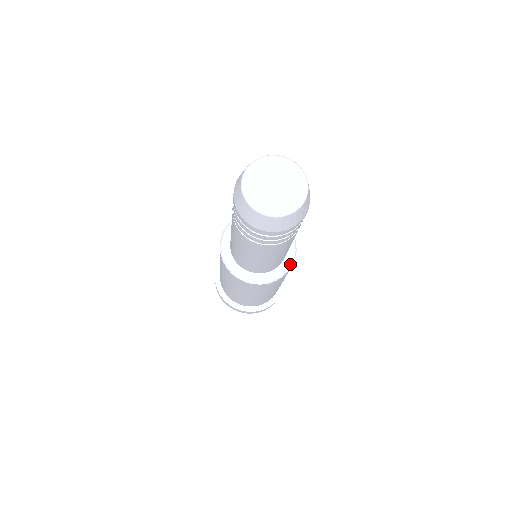
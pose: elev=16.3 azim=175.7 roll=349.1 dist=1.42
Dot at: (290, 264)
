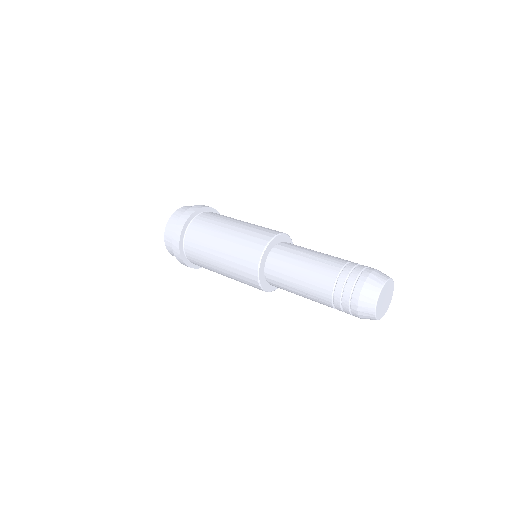
Dot at: occluded
